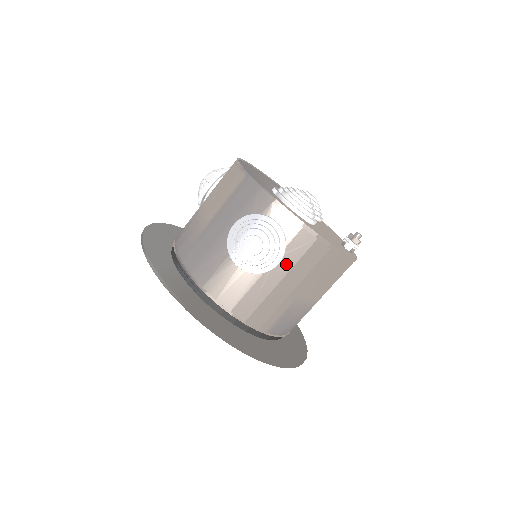
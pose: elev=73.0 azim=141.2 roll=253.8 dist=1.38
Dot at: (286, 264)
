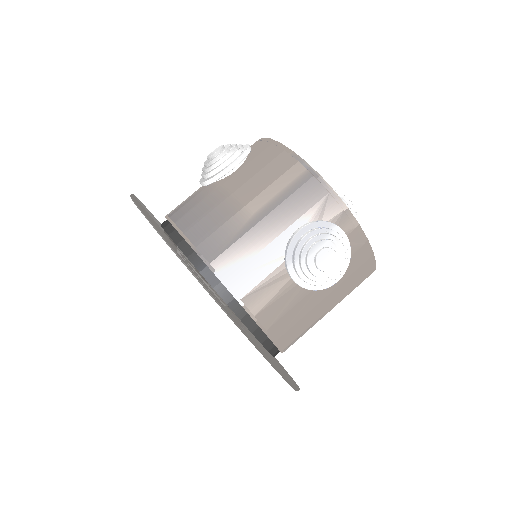
Dot at: occluded
